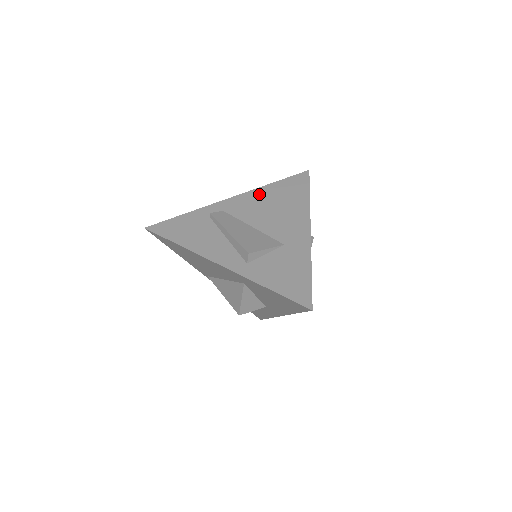
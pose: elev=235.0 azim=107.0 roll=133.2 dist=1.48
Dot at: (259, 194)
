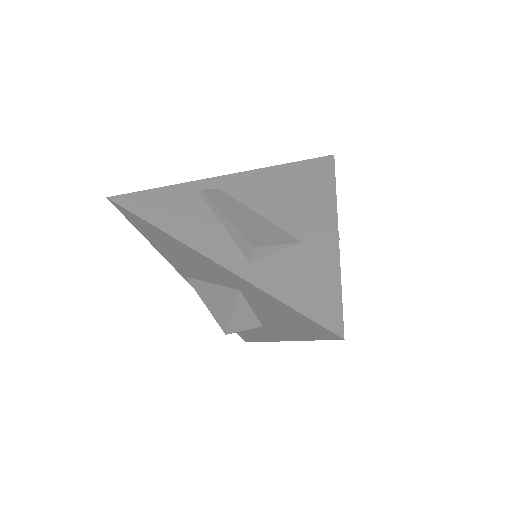
Dot at: (269, 174)
